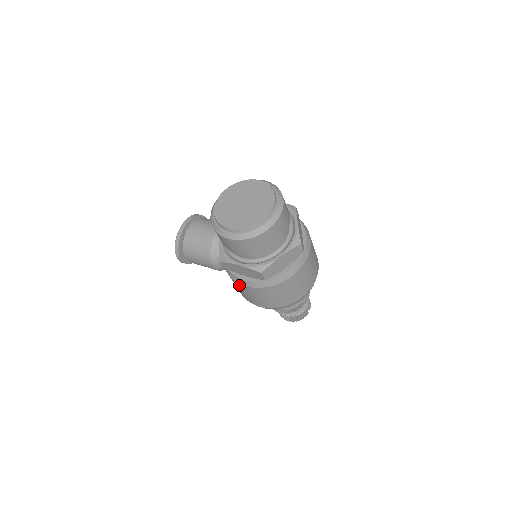
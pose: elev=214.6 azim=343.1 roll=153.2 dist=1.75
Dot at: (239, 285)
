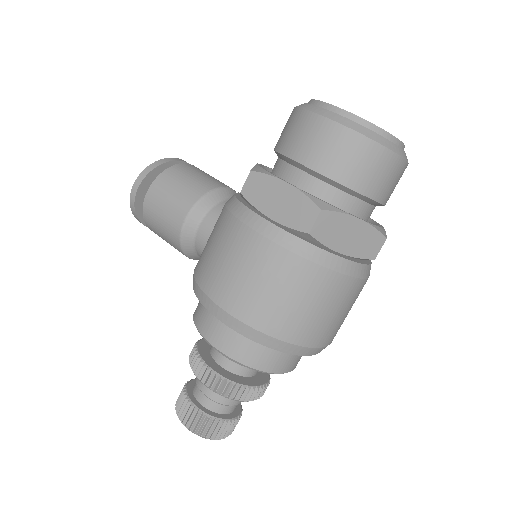
Dot at: (238, 232)
